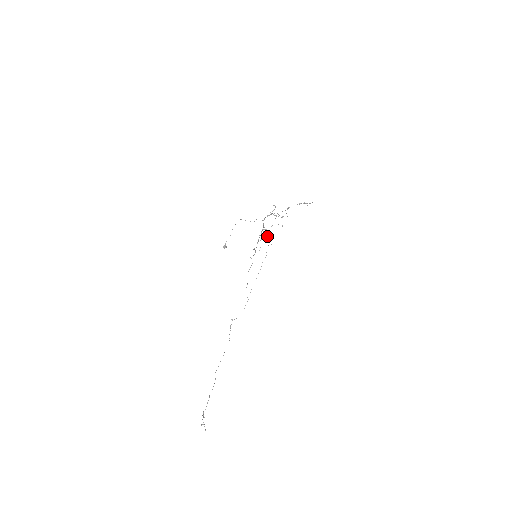
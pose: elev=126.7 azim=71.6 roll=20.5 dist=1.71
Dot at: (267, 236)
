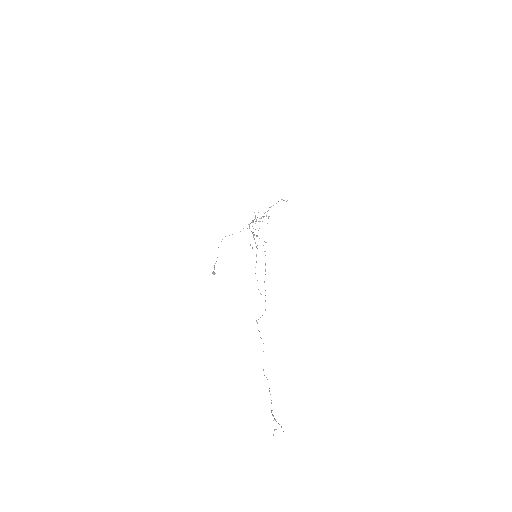
Dot at: (259, 238)
